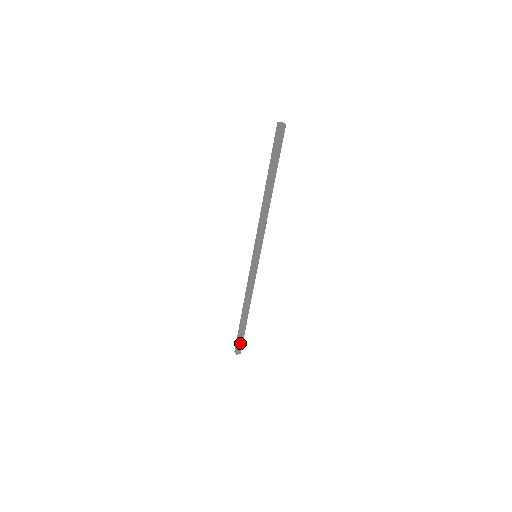
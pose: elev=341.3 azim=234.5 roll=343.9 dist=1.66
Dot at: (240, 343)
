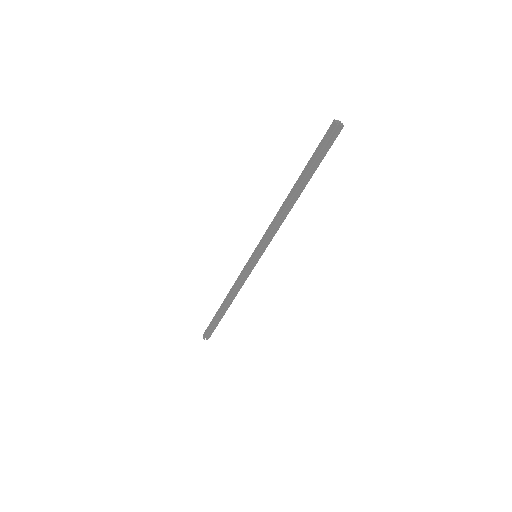
Dot at: (211, 330)
